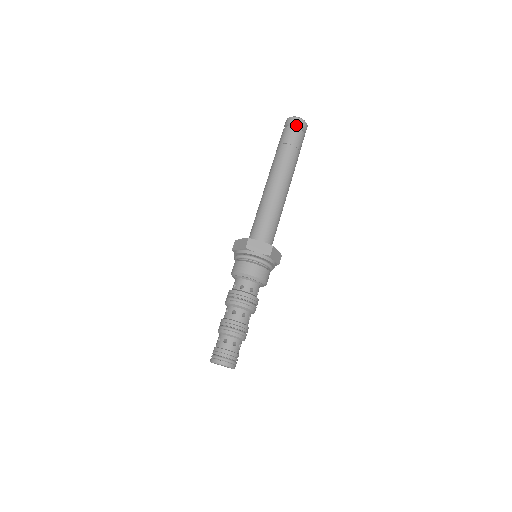
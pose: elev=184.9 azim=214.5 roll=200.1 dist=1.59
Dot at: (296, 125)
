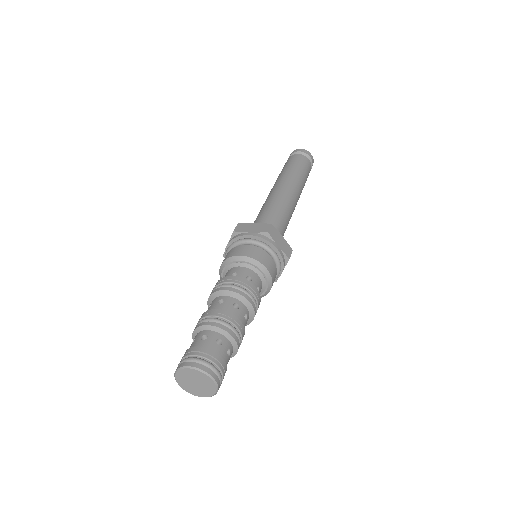
Dot at: (308, 159)
